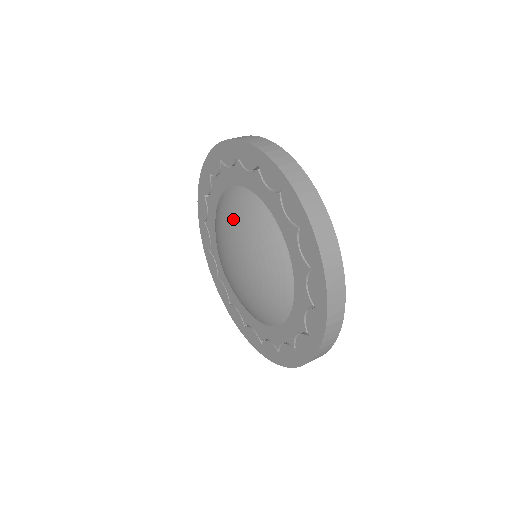
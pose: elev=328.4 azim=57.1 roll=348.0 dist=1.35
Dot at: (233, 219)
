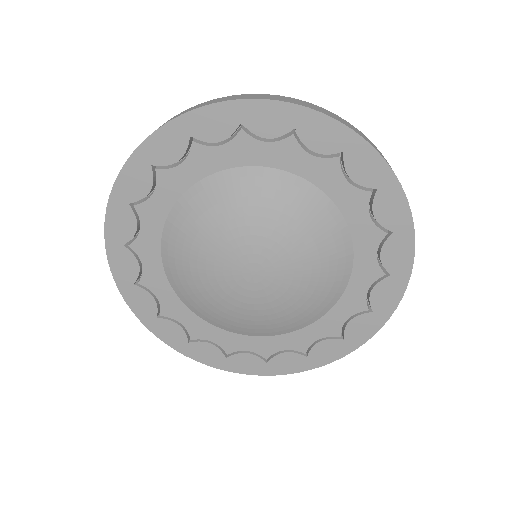
Dot at: (290, 225)
